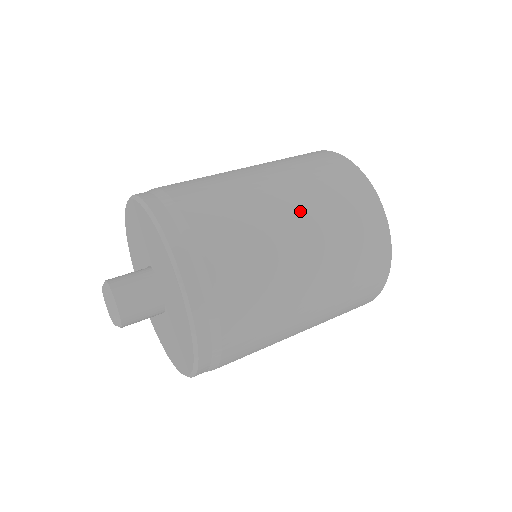
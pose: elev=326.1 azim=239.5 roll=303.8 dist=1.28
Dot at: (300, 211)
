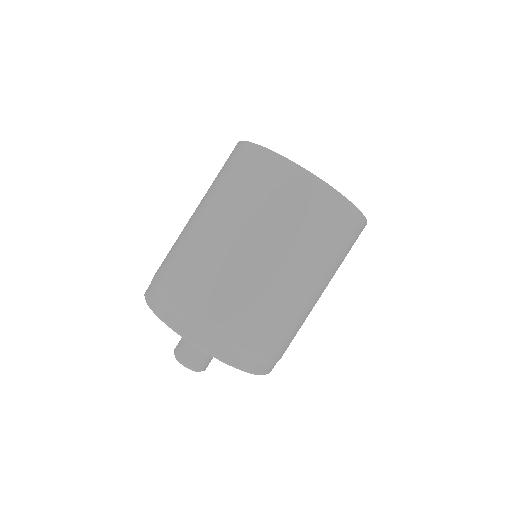
Dot at: occluded
